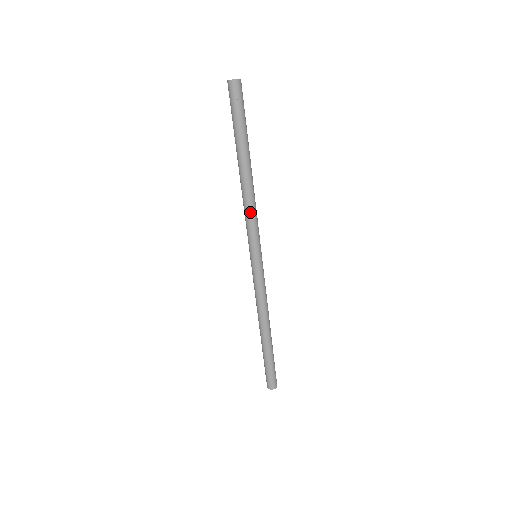
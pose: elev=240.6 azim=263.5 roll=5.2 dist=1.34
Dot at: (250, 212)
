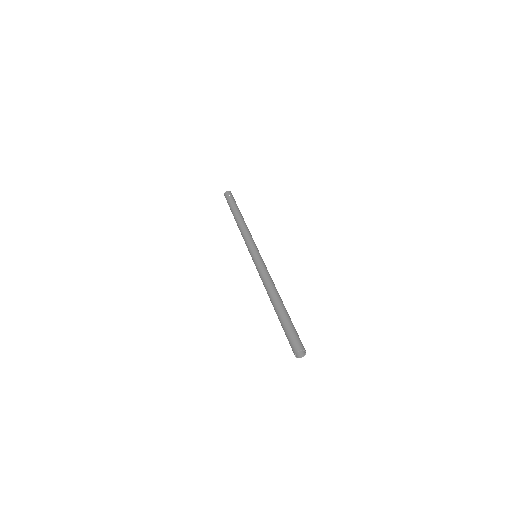
Dot at: (245, 232)
